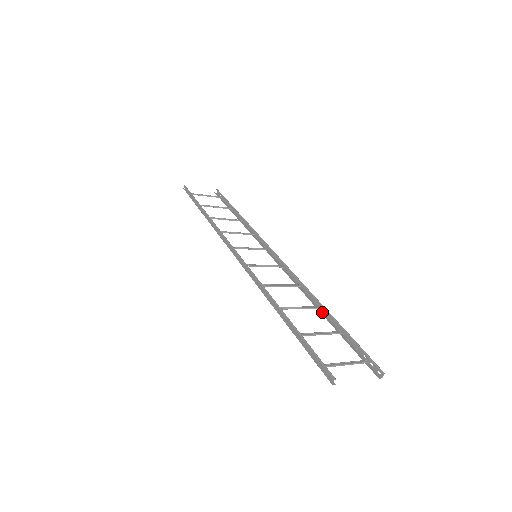
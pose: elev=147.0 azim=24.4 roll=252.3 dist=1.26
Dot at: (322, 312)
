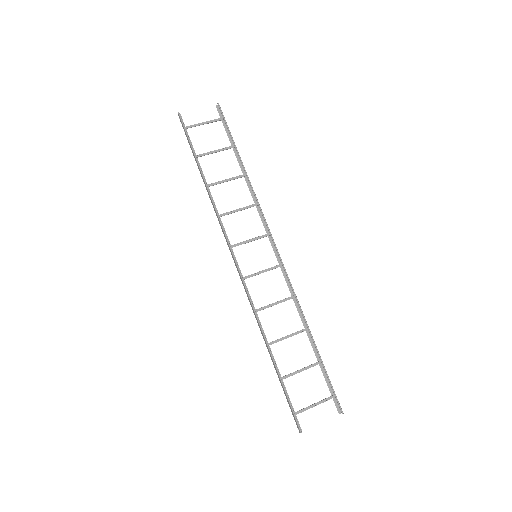
Dot at: (309, 335)
